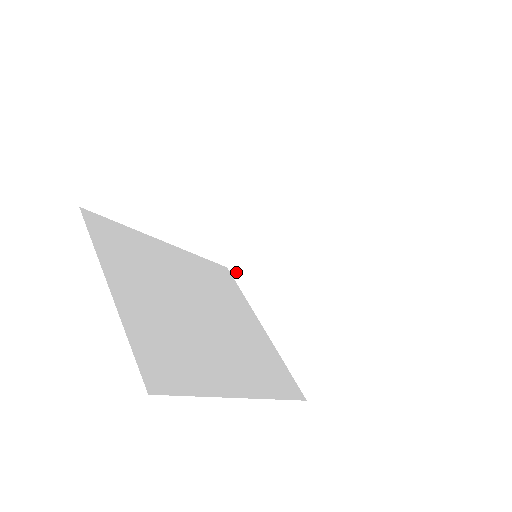
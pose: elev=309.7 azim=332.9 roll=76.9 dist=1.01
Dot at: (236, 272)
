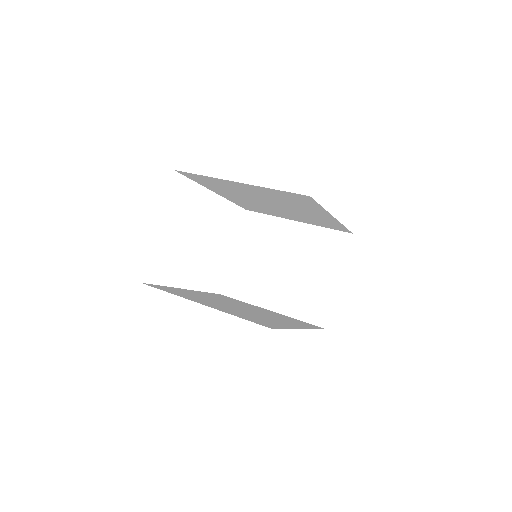
Dot at: (230, 293)
